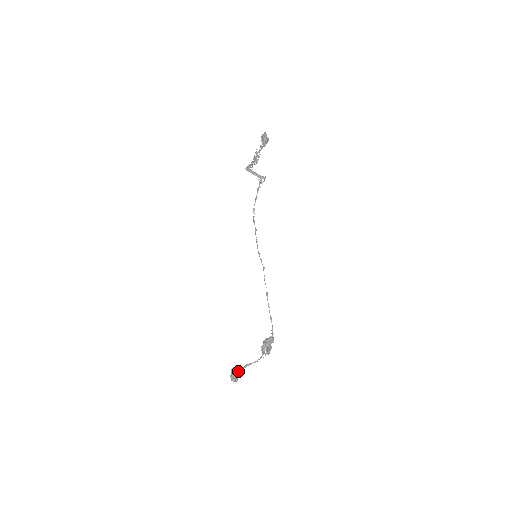
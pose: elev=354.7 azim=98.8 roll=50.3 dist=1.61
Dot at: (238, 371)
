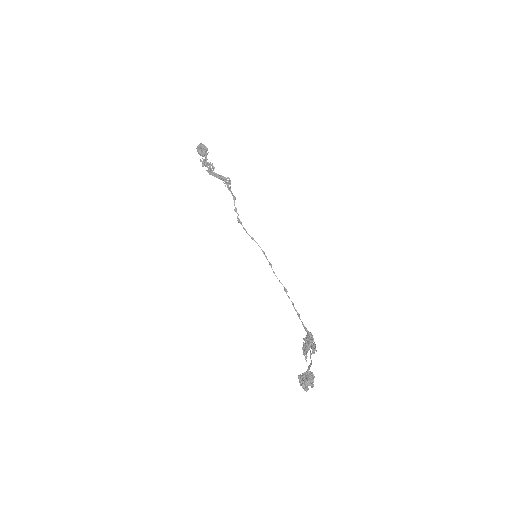
Dot at: (311, 373)
